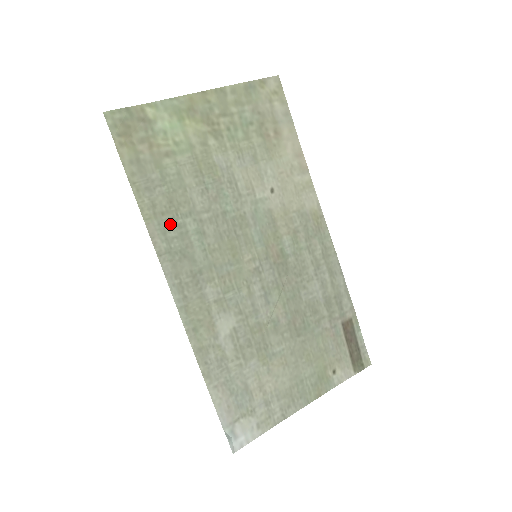
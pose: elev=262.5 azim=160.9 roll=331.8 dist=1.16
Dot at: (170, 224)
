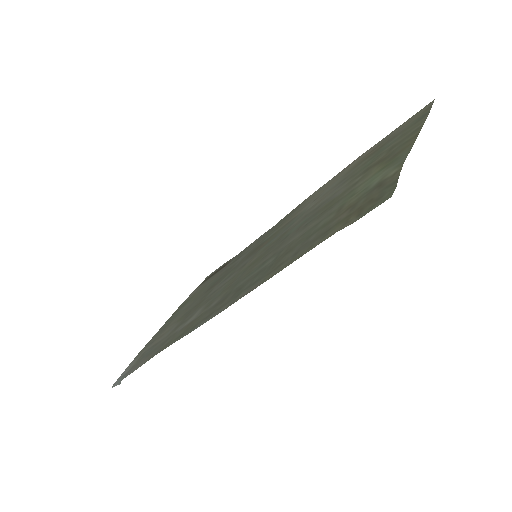
Dot at: (265, 272)
